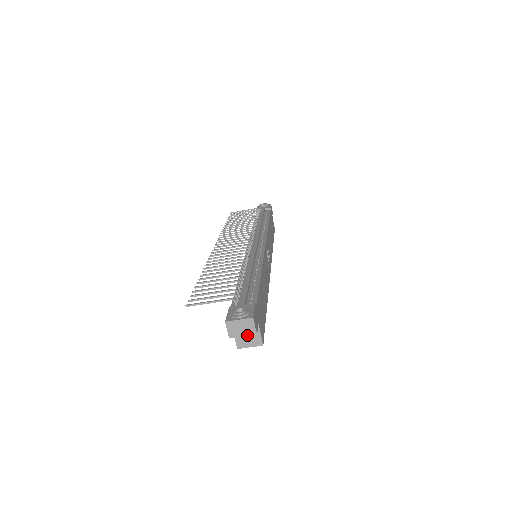
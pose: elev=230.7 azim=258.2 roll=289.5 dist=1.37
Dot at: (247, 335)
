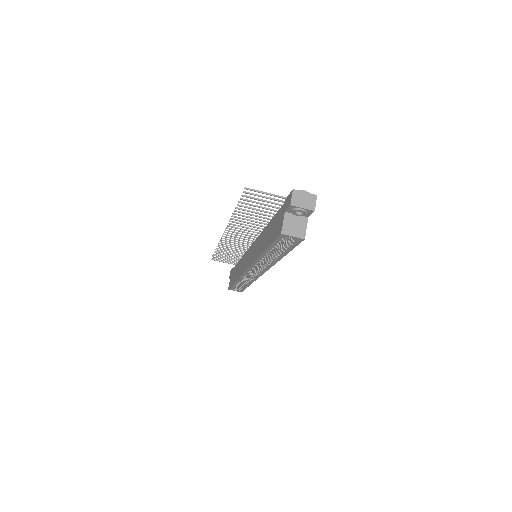
Dot at: (306, 208)
